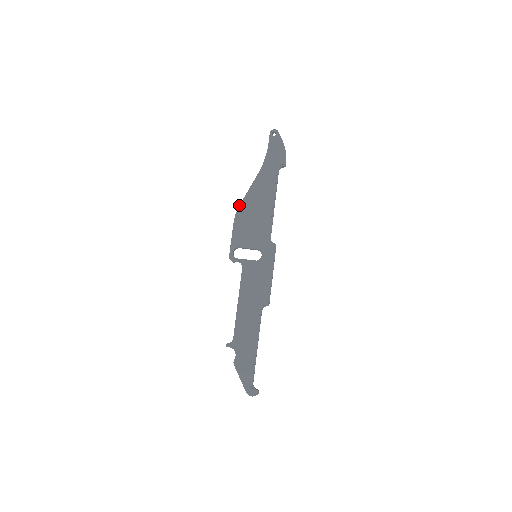
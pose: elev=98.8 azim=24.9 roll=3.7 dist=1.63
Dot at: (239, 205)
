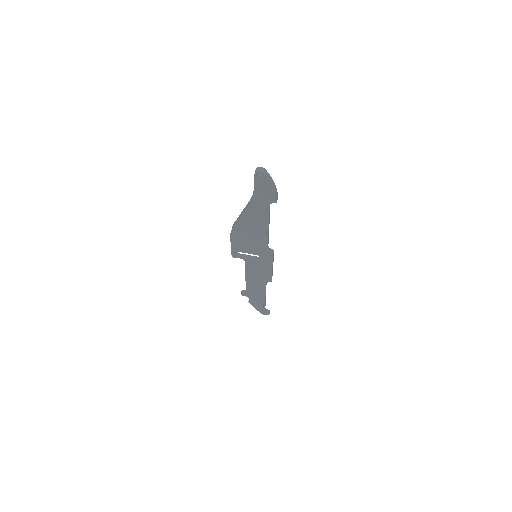
Dot at: (232, 227)
